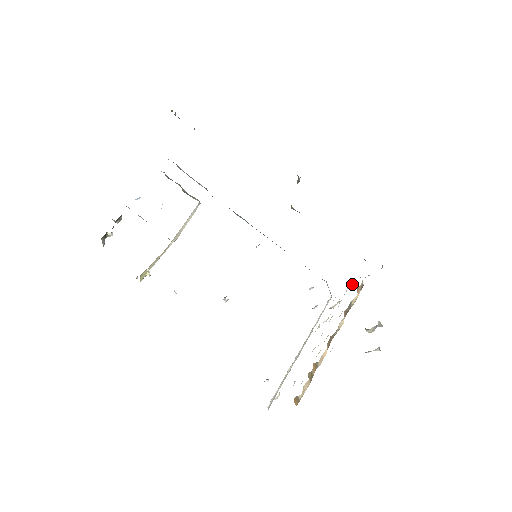
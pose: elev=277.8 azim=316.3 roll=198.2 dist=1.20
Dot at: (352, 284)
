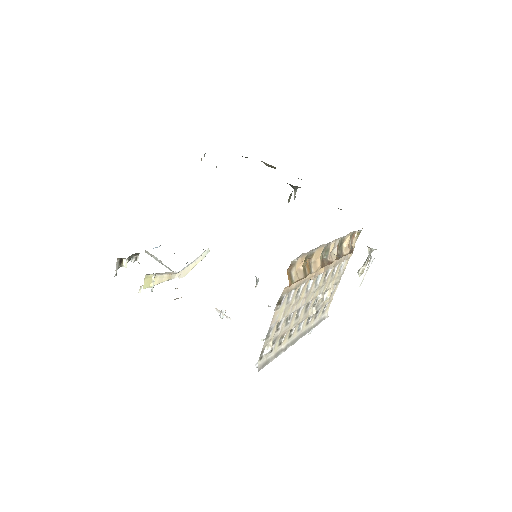
Dot at: (344, 260)
